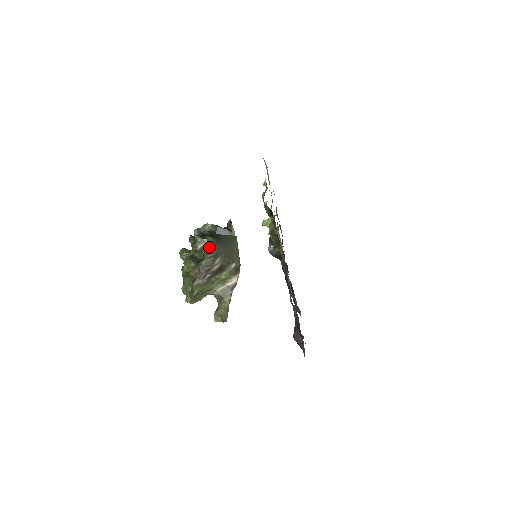
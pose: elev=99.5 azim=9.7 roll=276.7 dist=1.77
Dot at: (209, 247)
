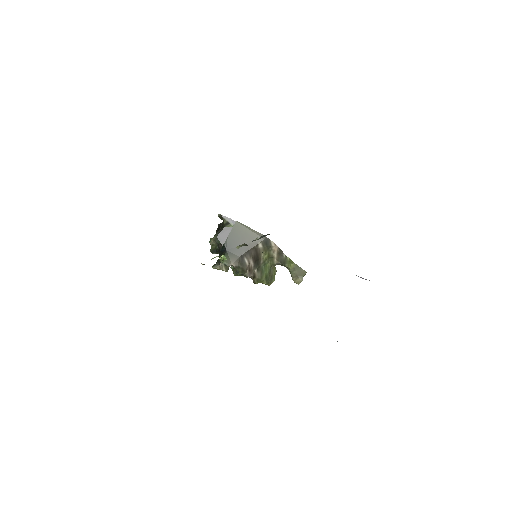
Dot at: (229, 265)
